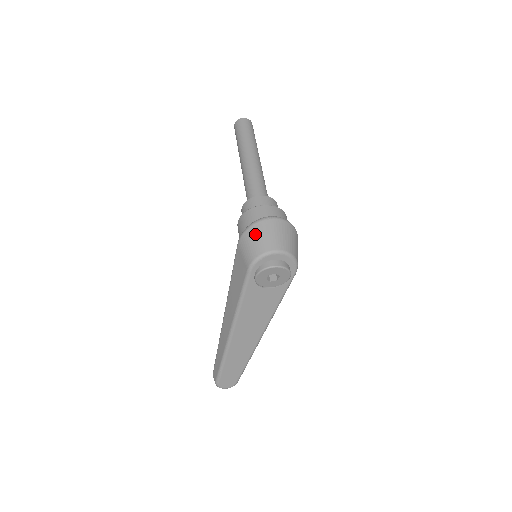
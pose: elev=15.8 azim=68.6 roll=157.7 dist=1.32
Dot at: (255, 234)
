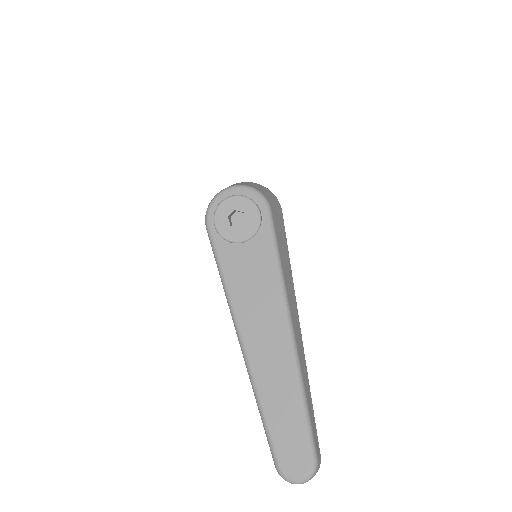
Dot at: occluded
